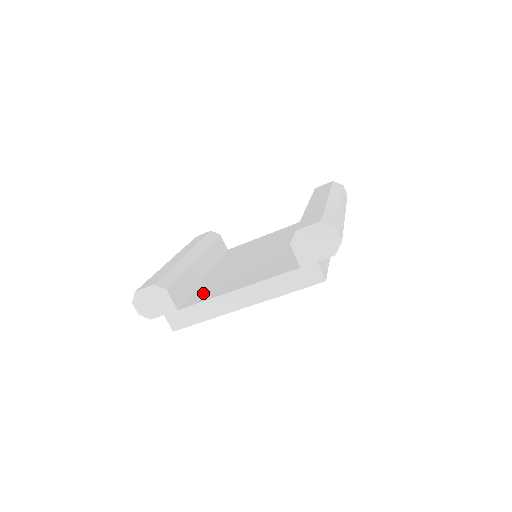
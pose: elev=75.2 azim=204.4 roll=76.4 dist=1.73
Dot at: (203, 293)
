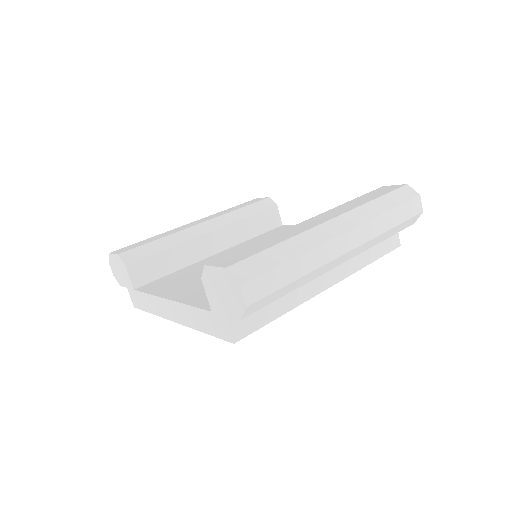
Dot at: (168, 280)
